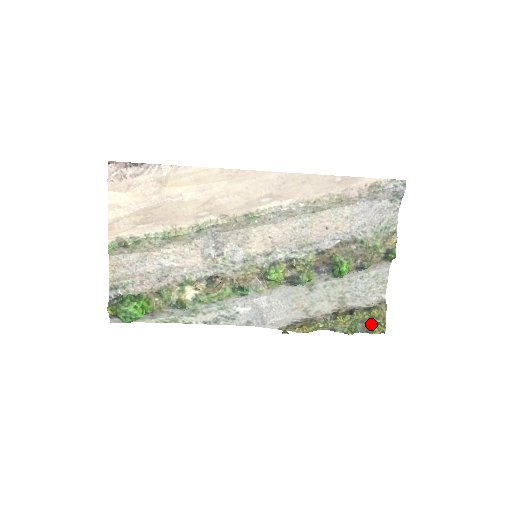
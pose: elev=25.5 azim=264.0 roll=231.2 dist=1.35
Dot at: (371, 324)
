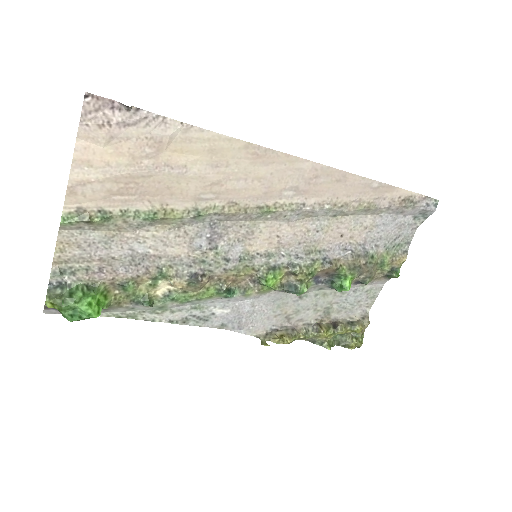
Dot at: (350, 339)
